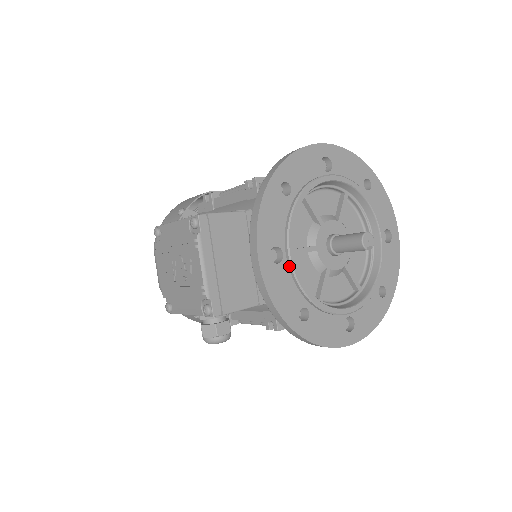
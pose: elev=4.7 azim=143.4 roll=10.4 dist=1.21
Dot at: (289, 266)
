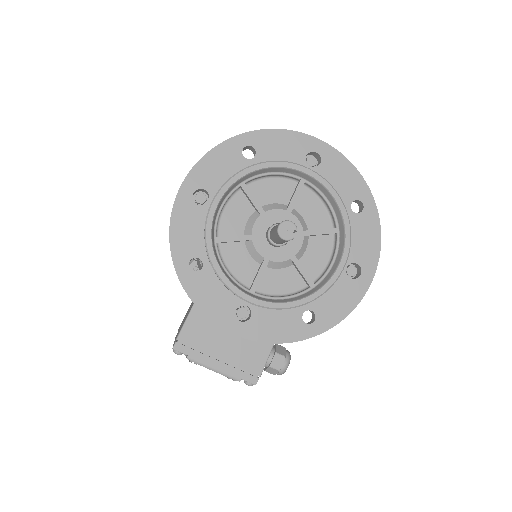
Dot at: (260, 307)
